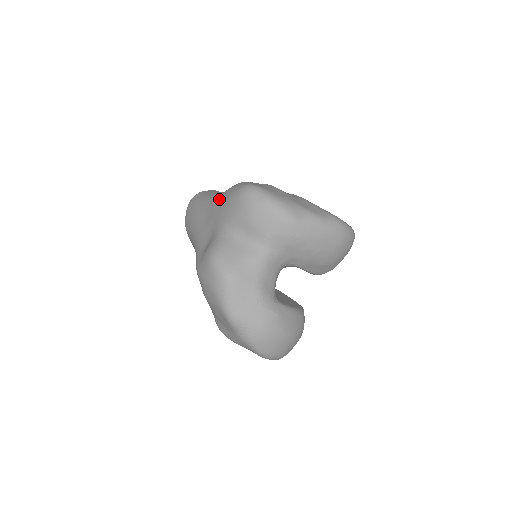
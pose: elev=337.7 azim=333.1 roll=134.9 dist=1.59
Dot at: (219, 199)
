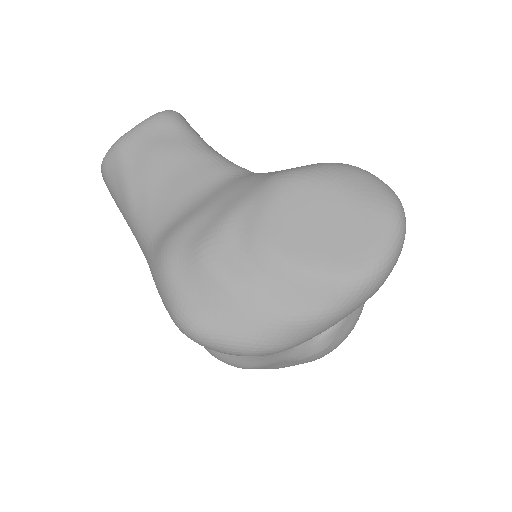
Dot at: occluded
